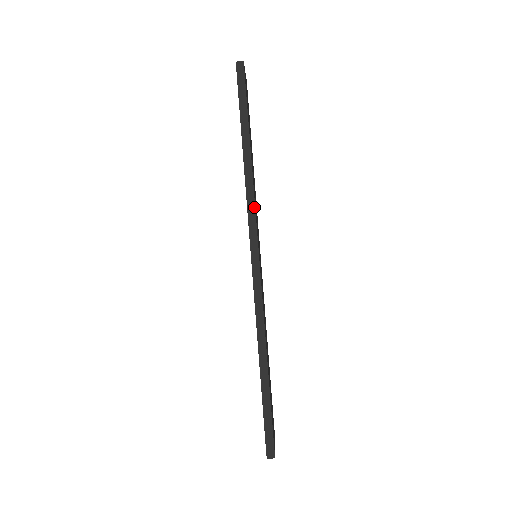
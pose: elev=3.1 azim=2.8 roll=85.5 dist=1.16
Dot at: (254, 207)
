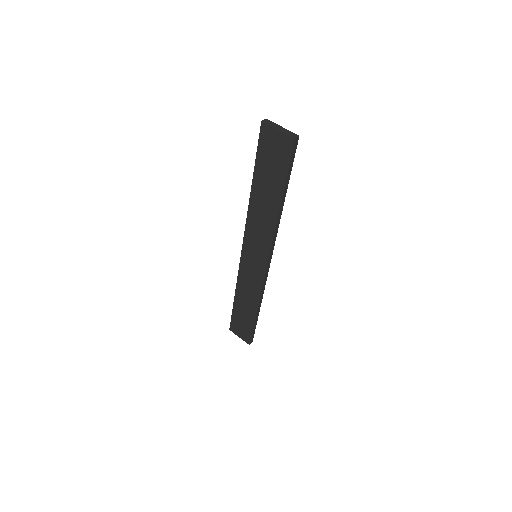
Dot at: occluded
